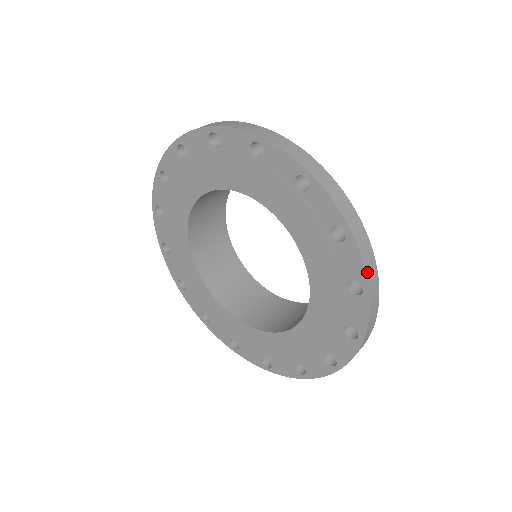
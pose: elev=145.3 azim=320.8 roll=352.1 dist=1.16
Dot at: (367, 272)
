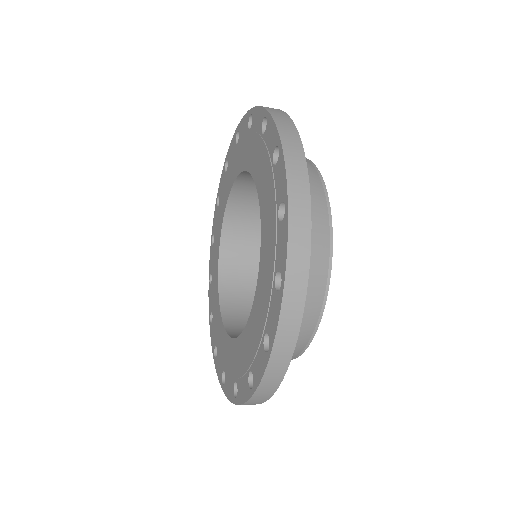
Dot at: (289, 184)
